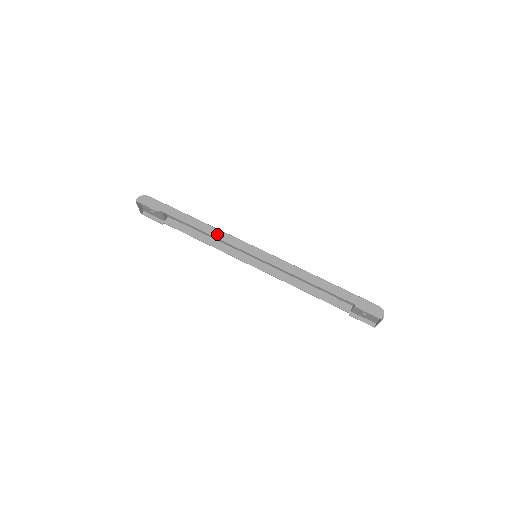
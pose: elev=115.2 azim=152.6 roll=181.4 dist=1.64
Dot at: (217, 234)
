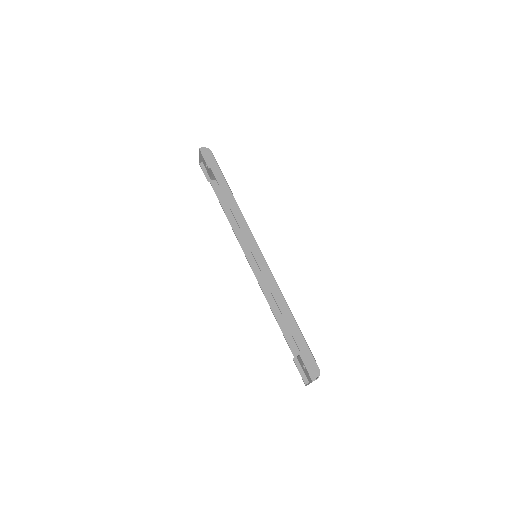
Dot at: (238, 216)
